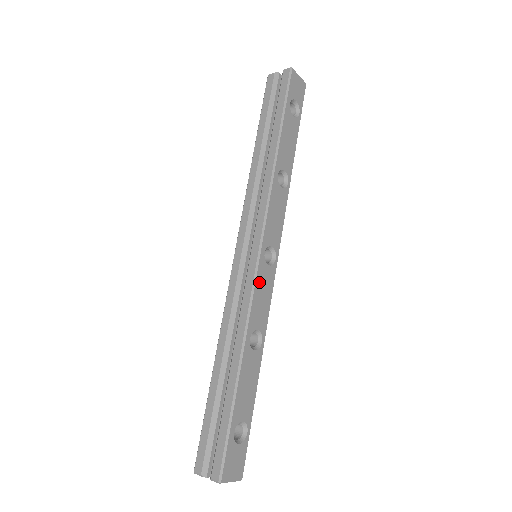
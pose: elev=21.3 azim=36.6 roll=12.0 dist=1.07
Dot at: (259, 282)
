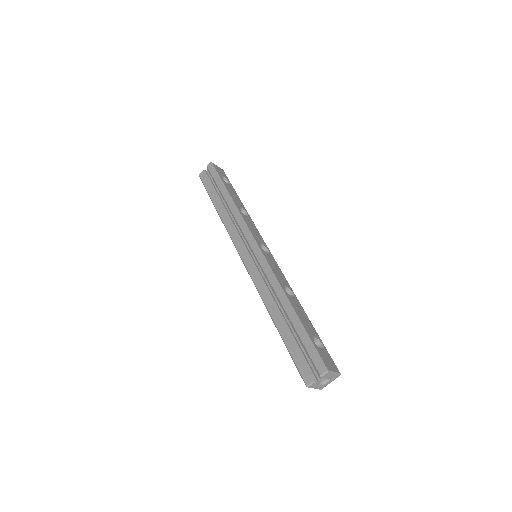
Dot at: (268, 261)
